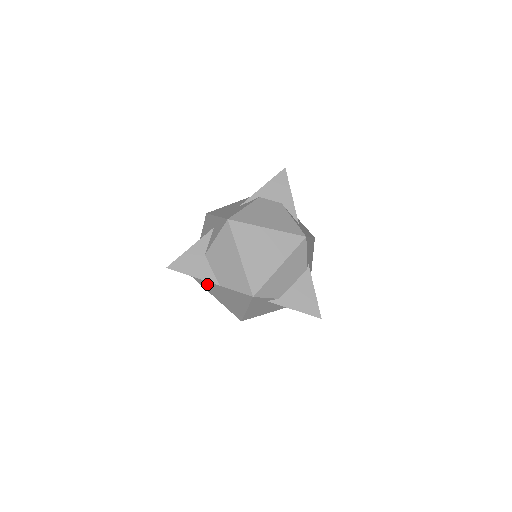
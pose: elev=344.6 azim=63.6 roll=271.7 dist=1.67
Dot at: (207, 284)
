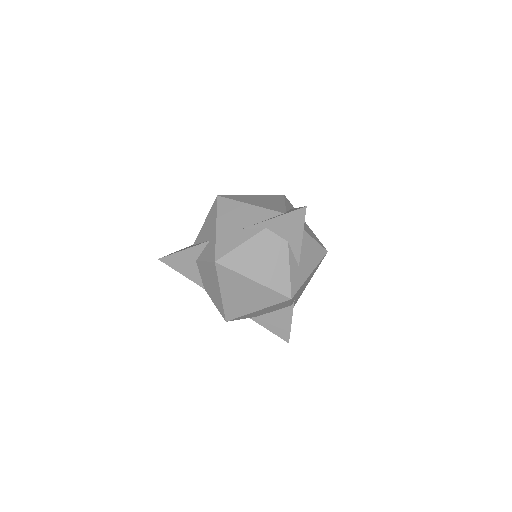
Dot at: occluded
